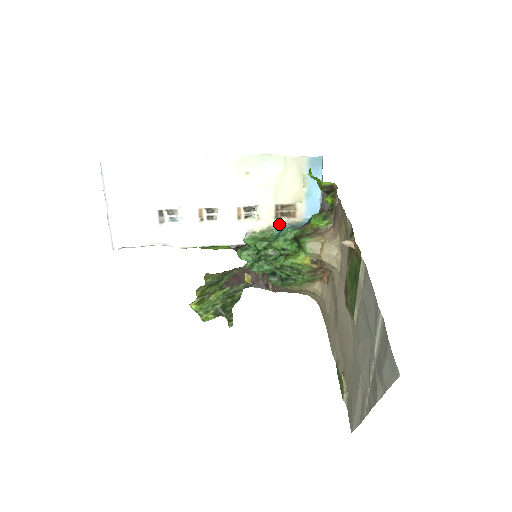
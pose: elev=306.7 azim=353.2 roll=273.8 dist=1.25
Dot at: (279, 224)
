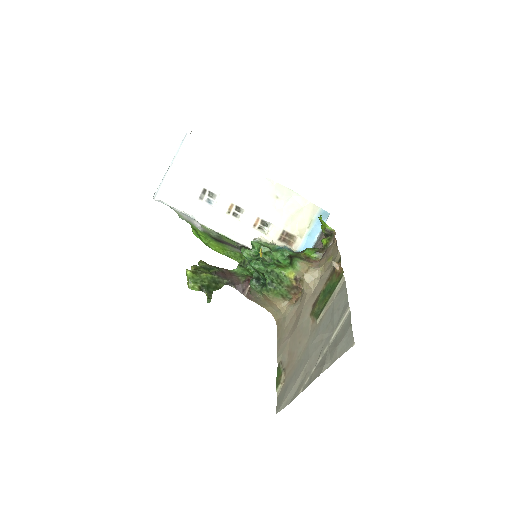
Dot at: (279, 245)
